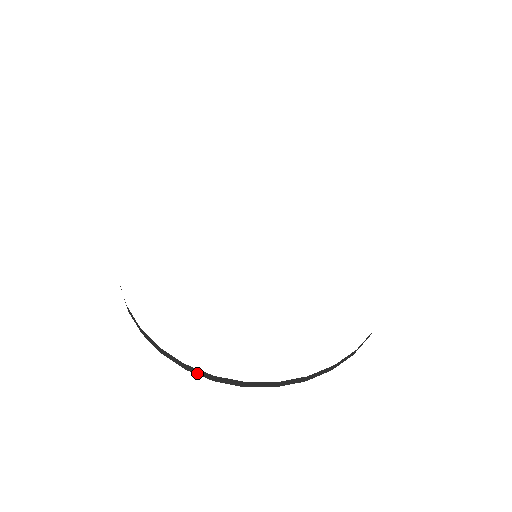
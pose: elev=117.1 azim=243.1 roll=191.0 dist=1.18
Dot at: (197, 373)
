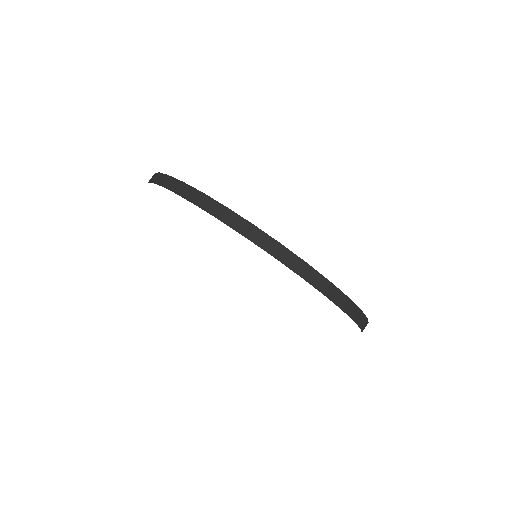
Dot at: (185, 195)
